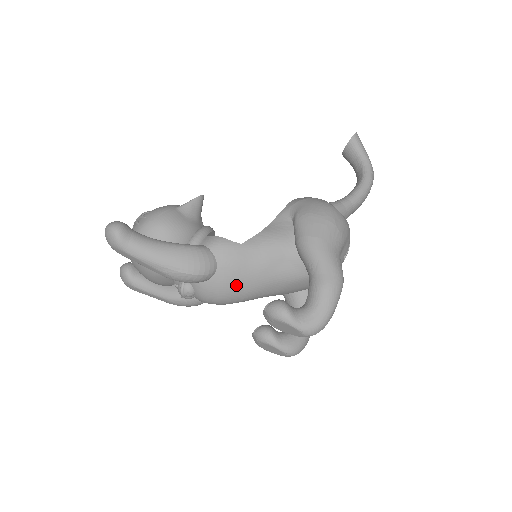
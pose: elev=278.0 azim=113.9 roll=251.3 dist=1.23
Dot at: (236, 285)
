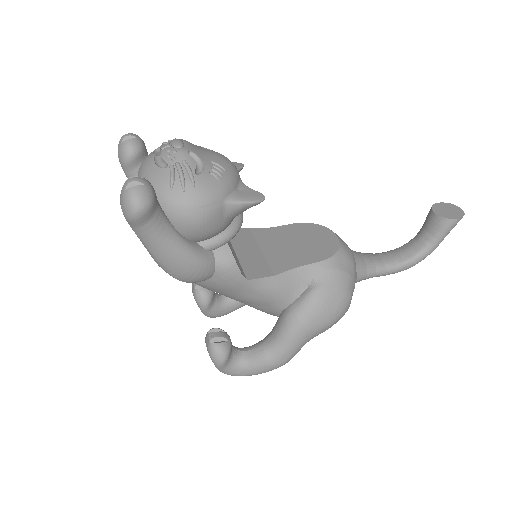
Dot at: (211, 290)
